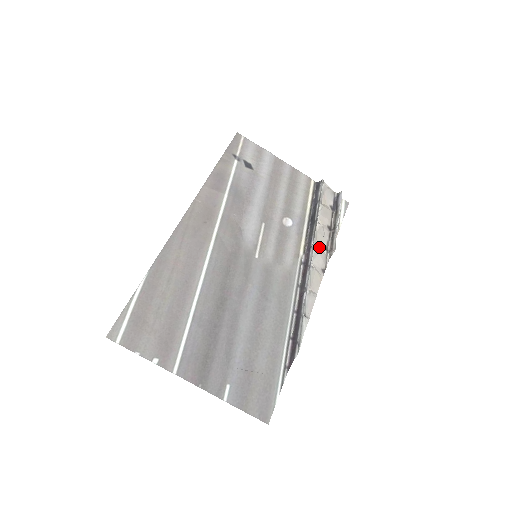
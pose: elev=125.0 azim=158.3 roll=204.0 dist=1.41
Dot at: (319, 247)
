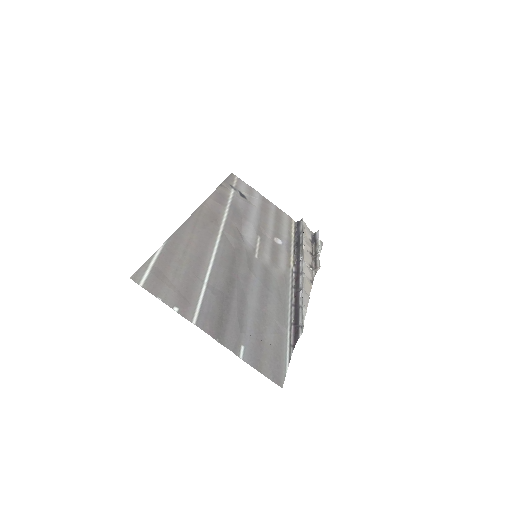
Dot at: (306, 264)
